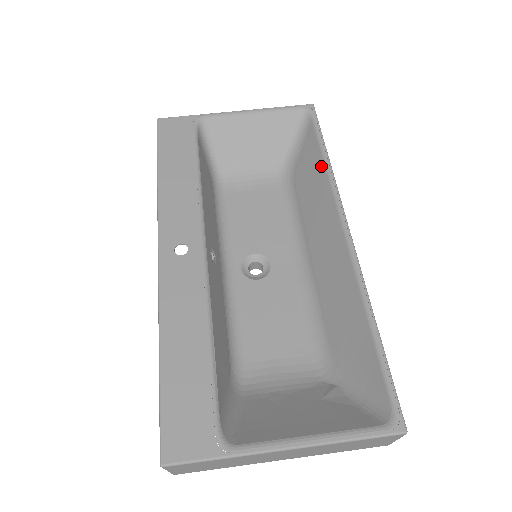
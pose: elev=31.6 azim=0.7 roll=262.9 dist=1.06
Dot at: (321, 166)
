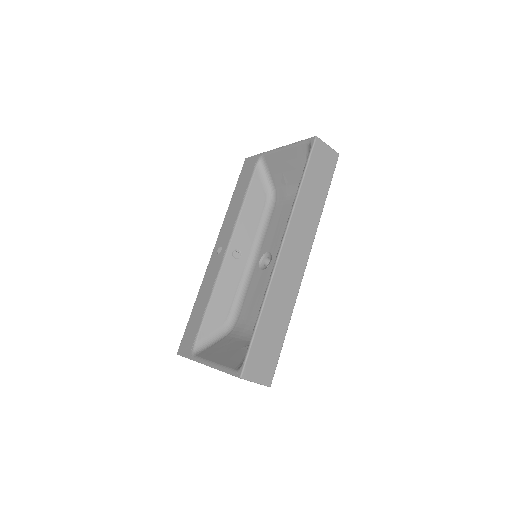
Dot at: occluded
